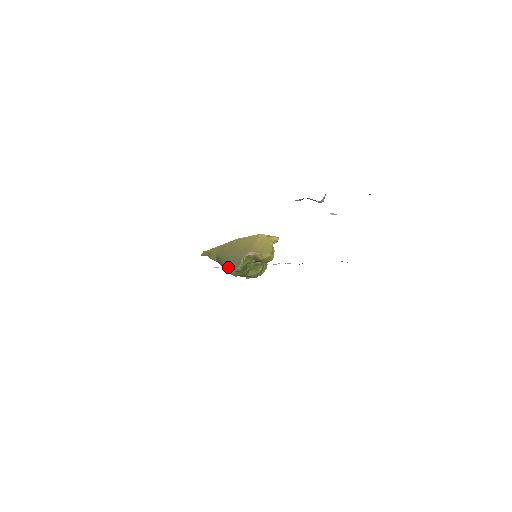
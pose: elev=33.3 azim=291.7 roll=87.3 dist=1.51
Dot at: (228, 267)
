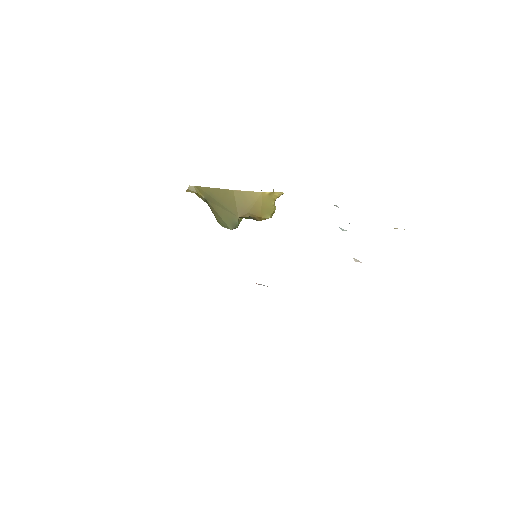
Dot at: (219, 220)
